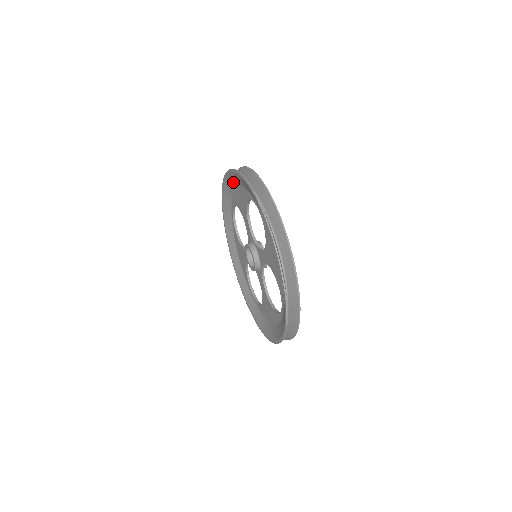
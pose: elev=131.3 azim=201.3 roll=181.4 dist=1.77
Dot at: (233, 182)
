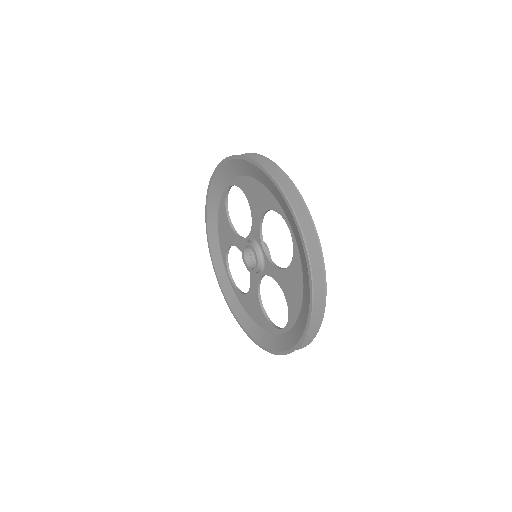
Dot at: (252, 172)
